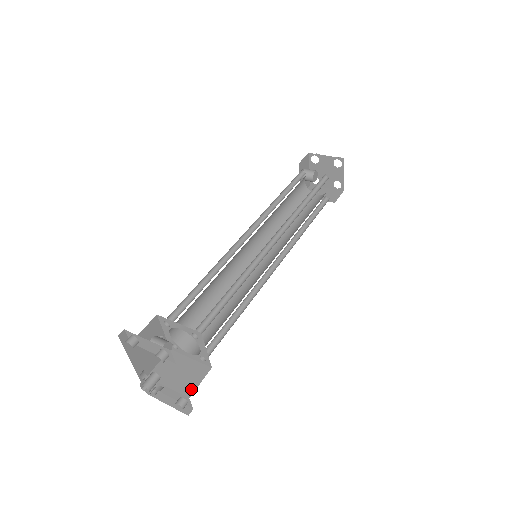
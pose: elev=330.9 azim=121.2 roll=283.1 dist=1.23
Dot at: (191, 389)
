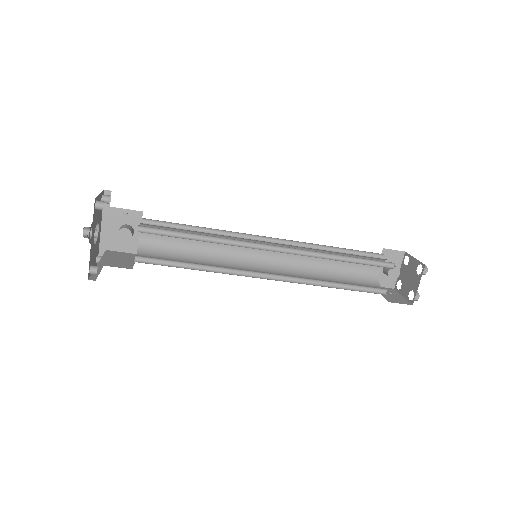
Dot at: (106, 264)
